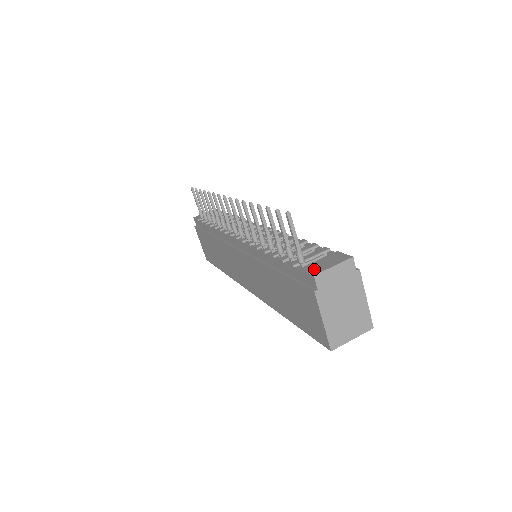
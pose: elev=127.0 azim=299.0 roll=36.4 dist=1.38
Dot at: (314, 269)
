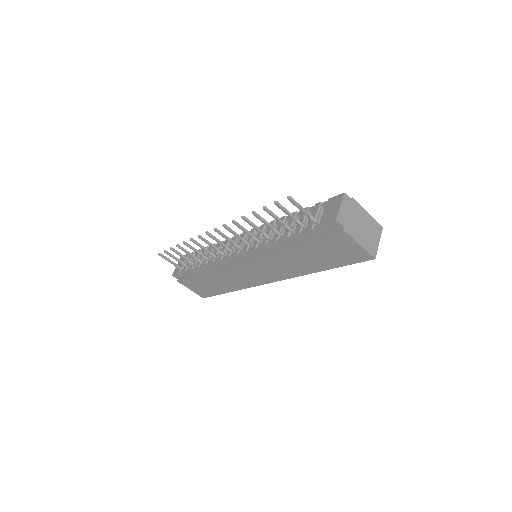
Dot at: (330, 218)
